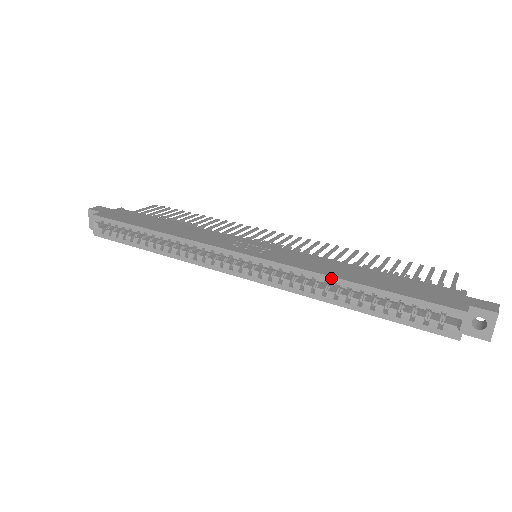
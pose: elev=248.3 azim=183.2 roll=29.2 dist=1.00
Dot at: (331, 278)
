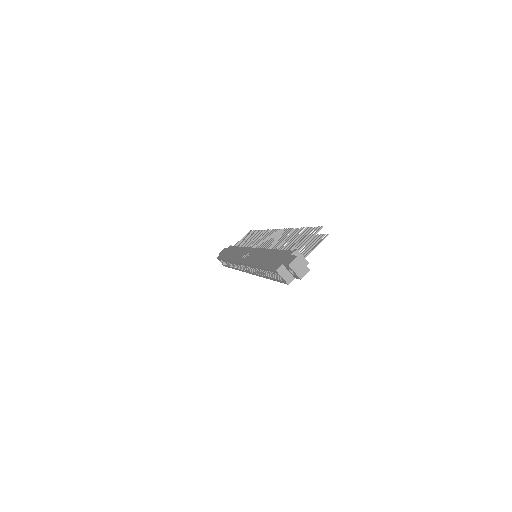
Dot at: (254, 266)
